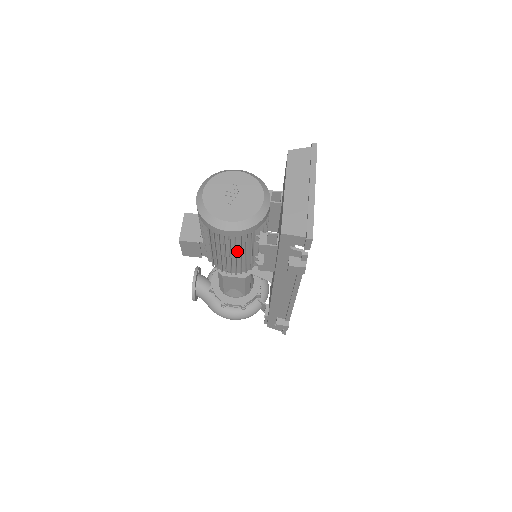
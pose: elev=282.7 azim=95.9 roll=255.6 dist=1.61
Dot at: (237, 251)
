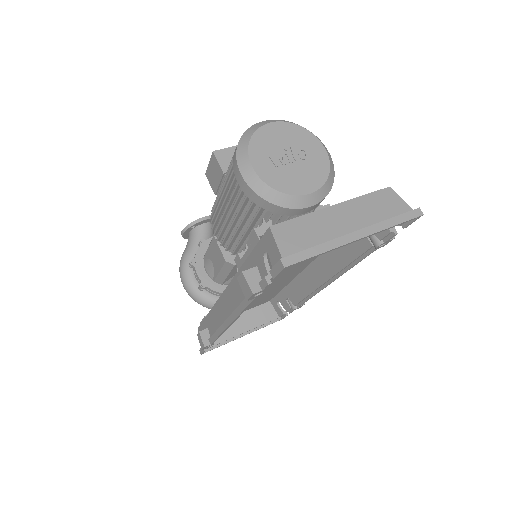
Dot at: (235, 214)
